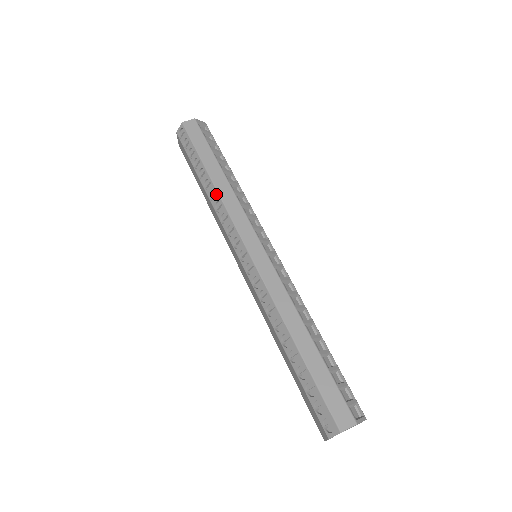
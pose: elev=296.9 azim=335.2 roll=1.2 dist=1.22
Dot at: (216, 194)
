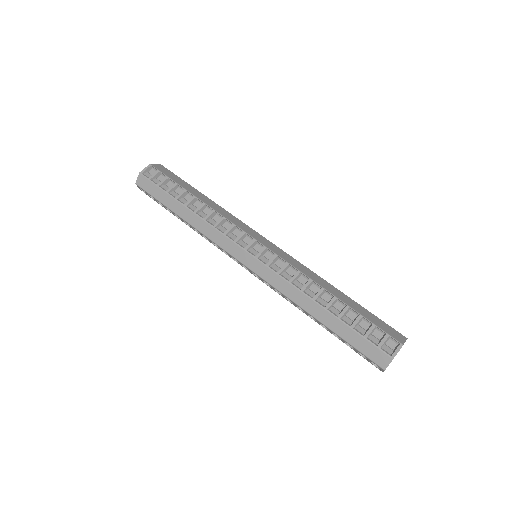
Dot at: occluded
